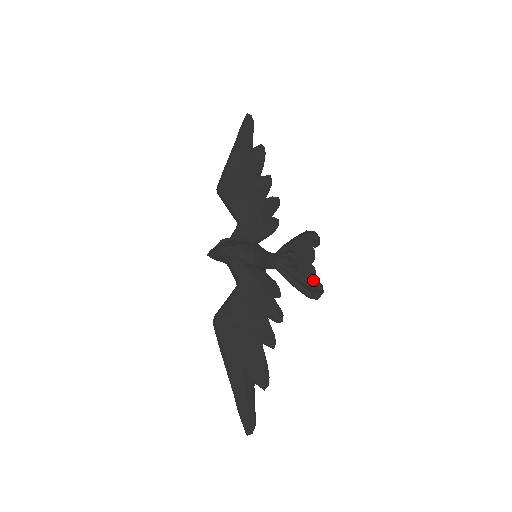
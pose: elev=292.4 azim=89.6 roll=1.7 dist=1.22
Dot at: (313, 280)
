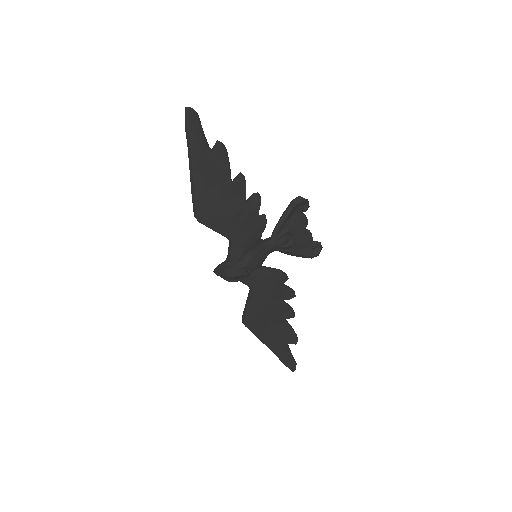
Dot at: (311, 243)
